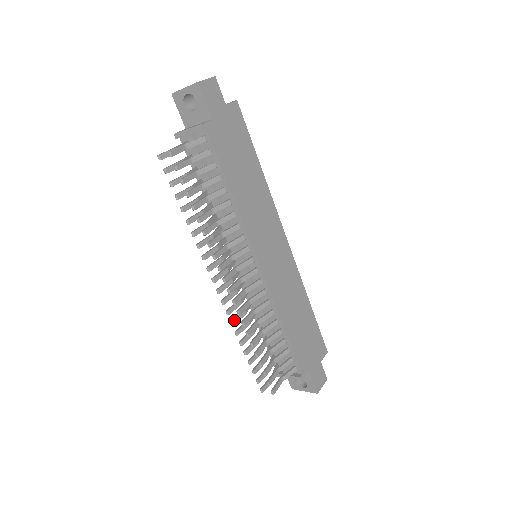
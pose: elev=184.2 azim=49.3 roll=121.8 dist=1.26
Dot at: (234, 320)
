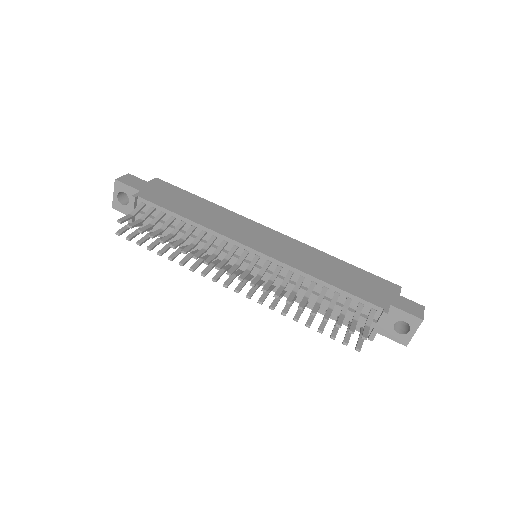
Dot at: (271, 305)
